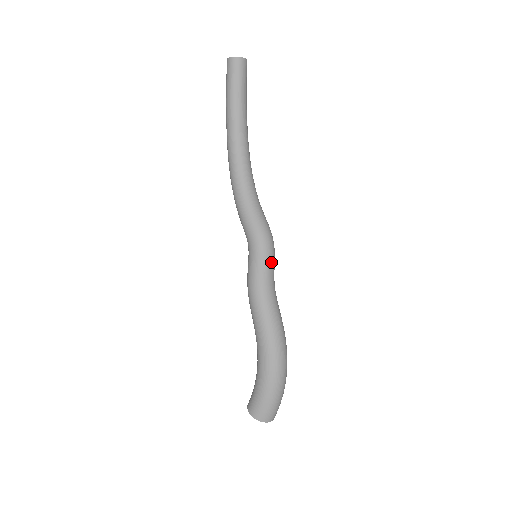
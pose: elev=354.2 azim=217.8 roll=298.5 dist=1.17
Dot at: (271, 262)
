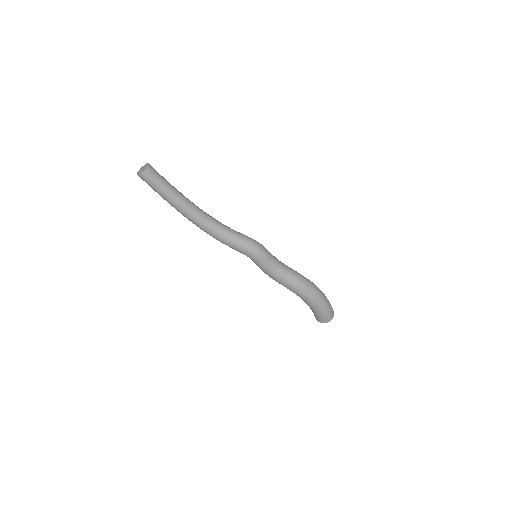
Dot at: (268, 255)
